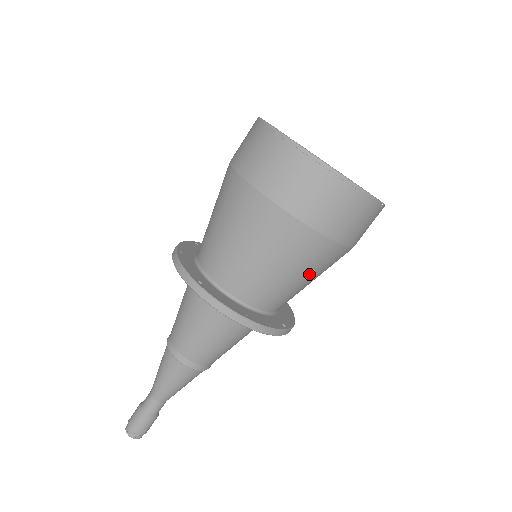
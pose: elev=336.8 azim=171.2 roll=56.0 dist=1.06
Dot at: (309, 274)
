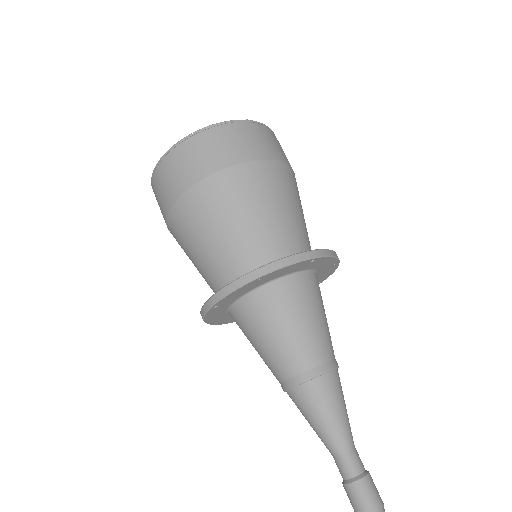
Dot at: (266, 202)
